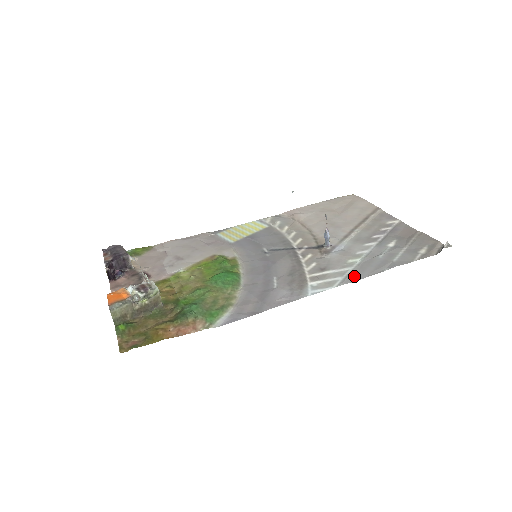
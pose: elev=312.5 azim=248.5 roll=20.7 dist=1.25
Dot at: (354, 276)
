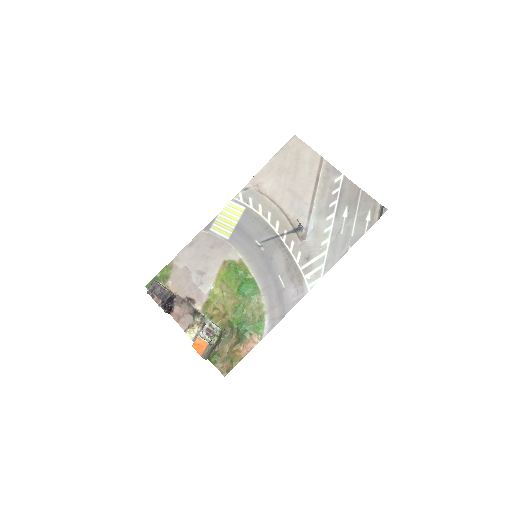
Dot at: (331, 261)
